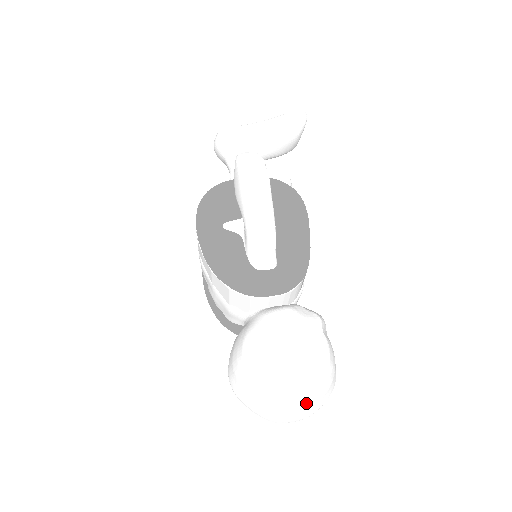
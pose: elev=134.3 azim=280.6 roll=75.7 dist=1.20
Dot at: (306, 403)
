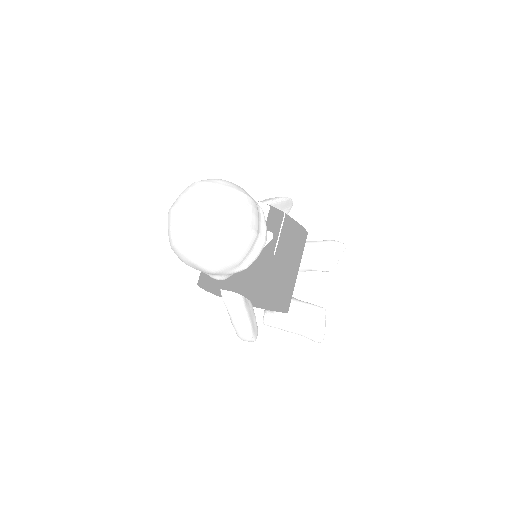
Dot at: (208, 188)
